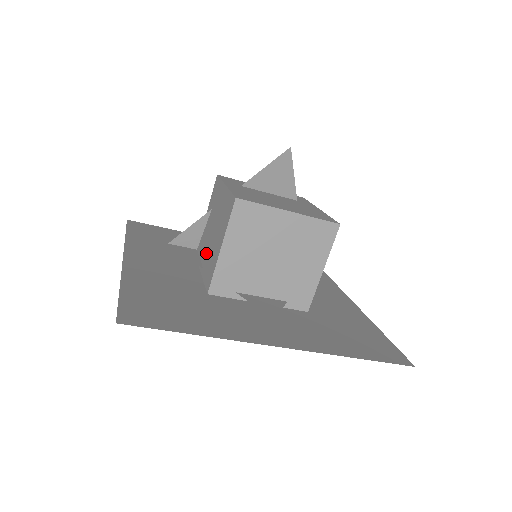
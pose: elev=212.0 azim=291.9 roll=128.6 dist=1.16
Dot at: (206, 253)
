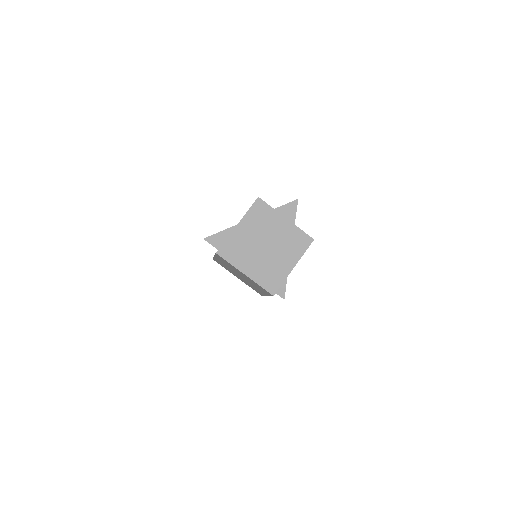
Dot at: occluded
